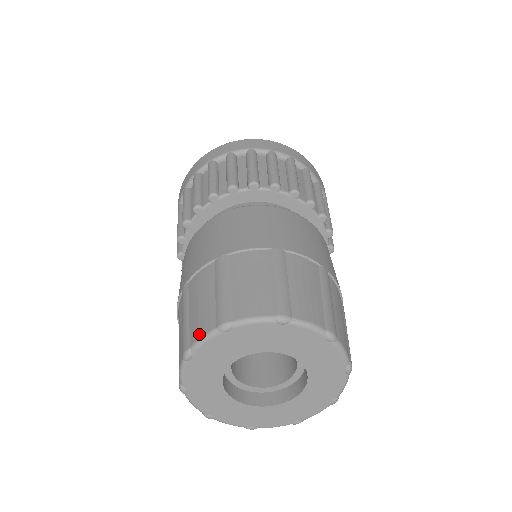
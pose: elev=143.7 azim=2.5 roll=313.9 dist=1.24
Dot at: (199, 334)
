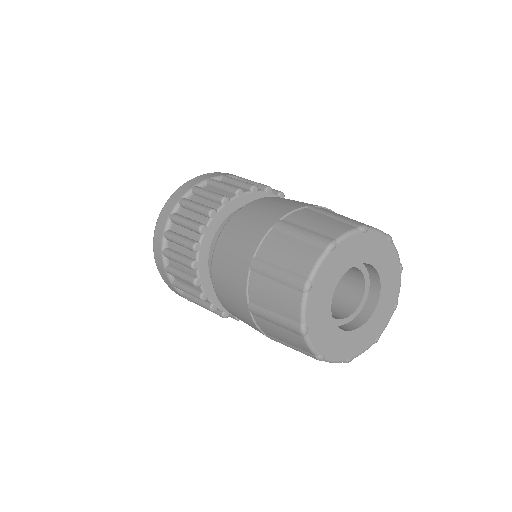
Dot at: (297, 310)
